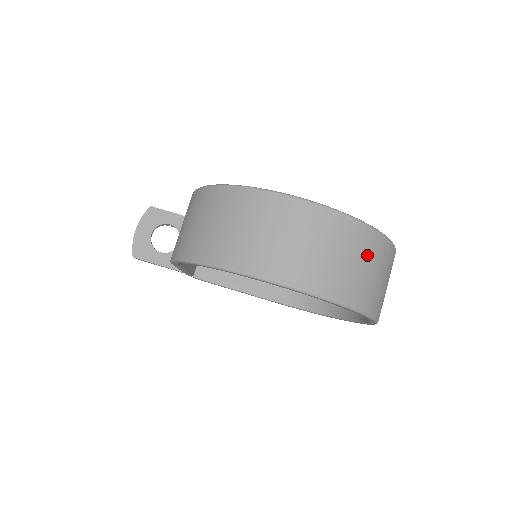
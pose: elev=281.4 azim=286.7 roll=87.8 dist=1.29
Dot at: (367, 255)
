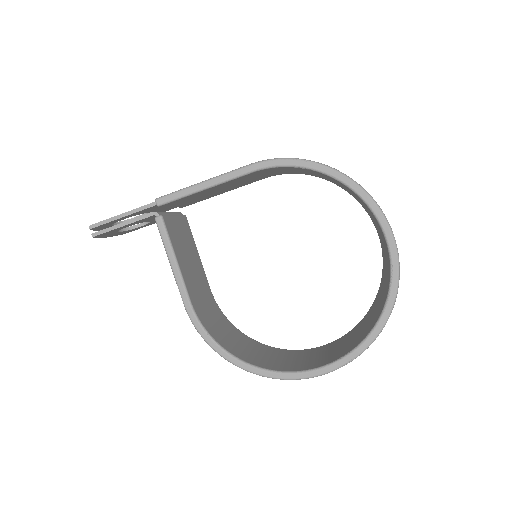
Dot at: occluded
